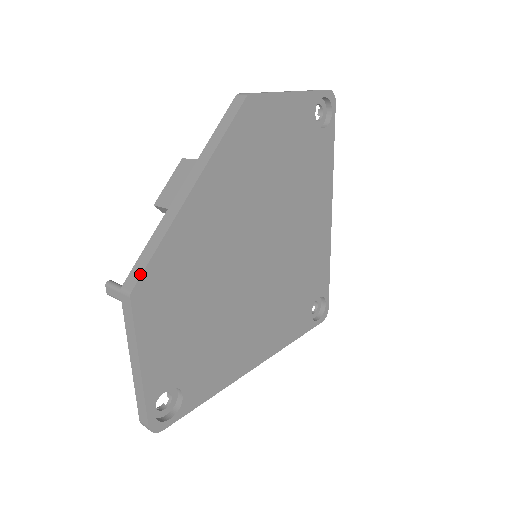
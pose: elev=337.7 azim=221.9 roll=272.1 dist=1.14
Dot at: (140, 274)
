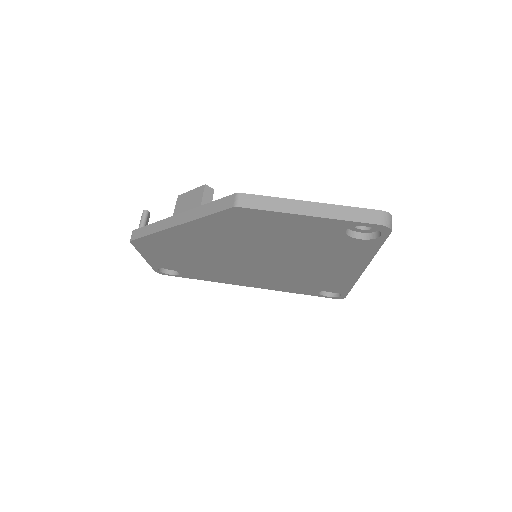
Dot at: (136, 238)
